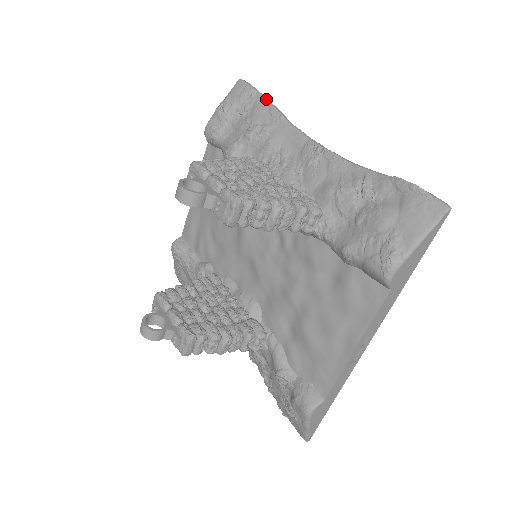
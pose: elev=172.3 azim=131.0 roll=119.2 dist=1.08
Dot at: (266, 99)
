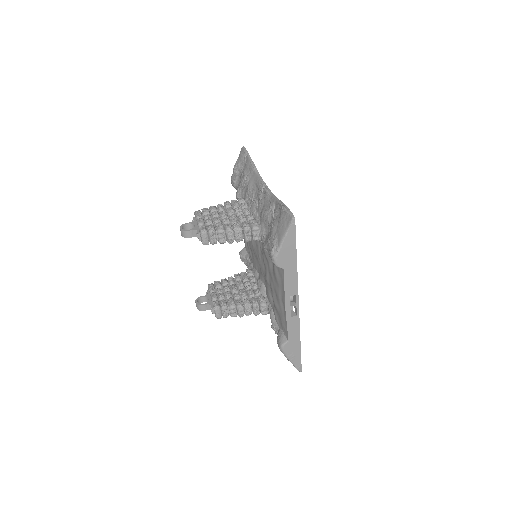
Dot at: (250, 158)
